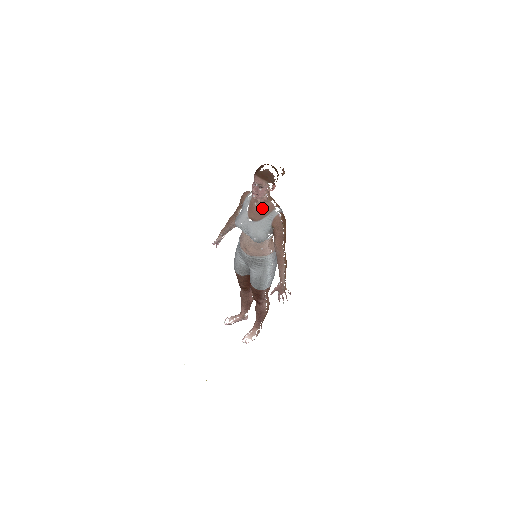
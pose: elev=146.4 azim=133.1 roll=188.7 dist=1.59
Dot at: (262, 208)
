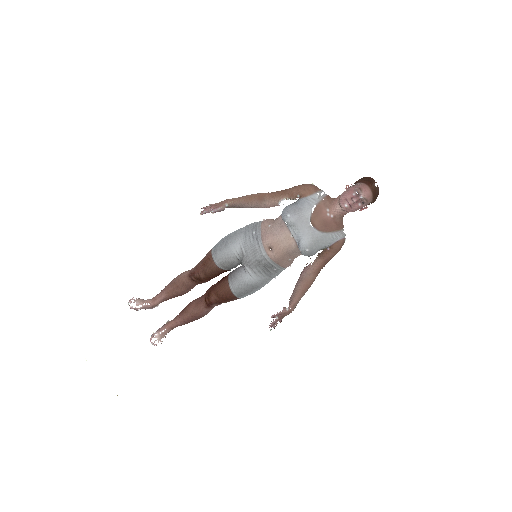
Dot at: (333, 220)
